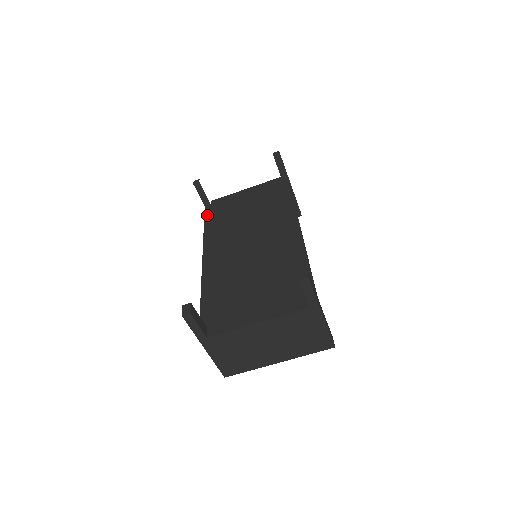
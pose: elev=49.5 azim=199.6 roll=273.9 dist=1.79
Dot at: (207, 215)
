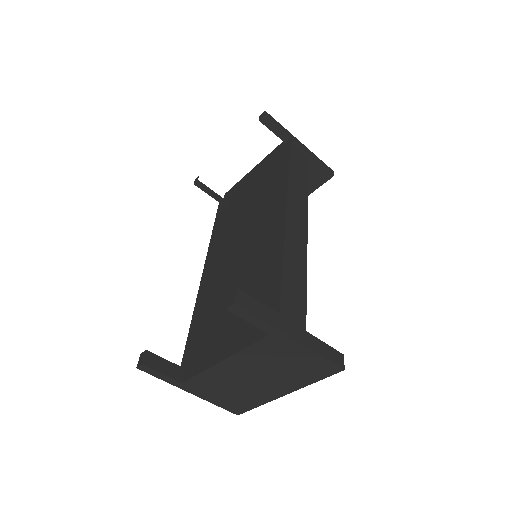
Dot at: (218, 214)
